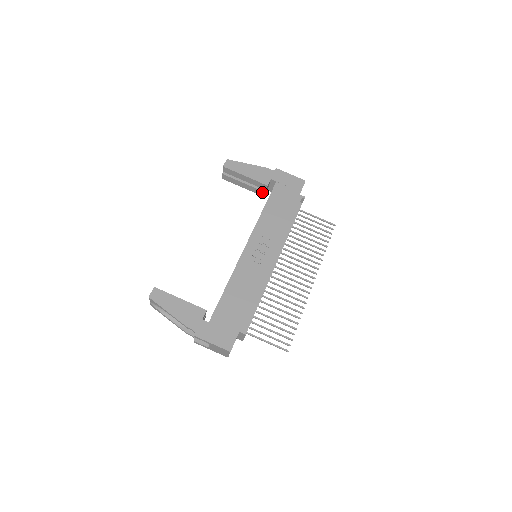
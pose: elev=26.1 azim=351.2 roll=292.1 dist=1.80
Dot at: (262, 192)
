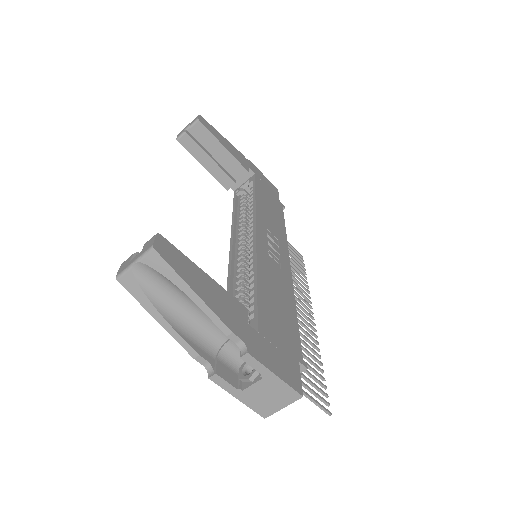
Dot at: (230, 181)
